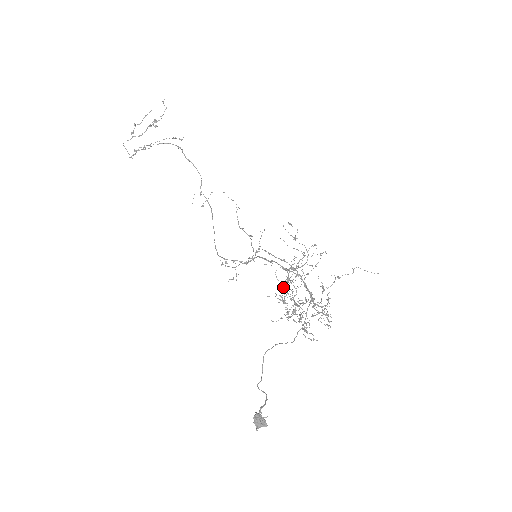
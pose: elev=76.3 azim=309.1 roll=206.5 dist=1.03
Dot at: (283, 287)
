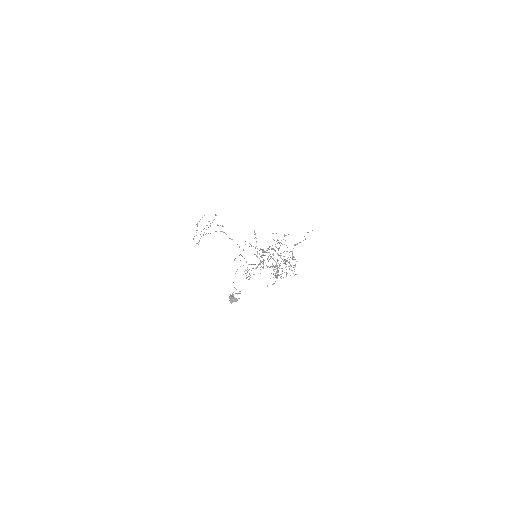
Dot at: (277, 272)
